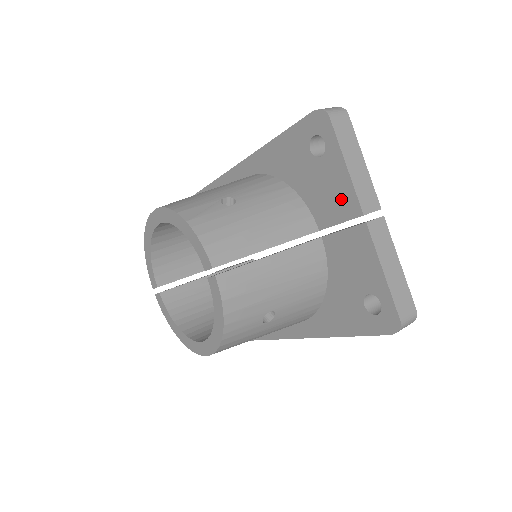
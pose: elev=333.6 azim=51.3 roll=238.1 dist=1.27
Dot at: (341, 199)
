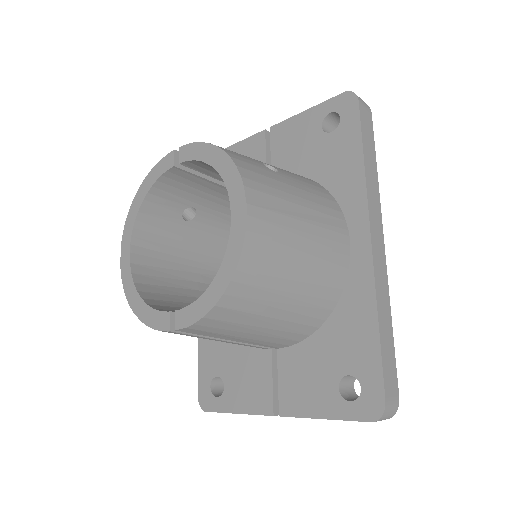
Dot at: (251, 151)
